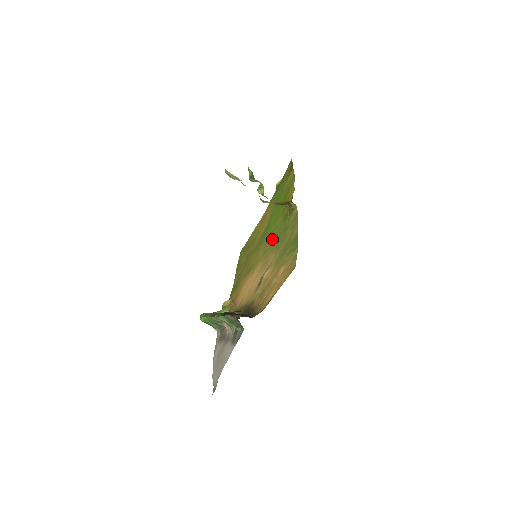
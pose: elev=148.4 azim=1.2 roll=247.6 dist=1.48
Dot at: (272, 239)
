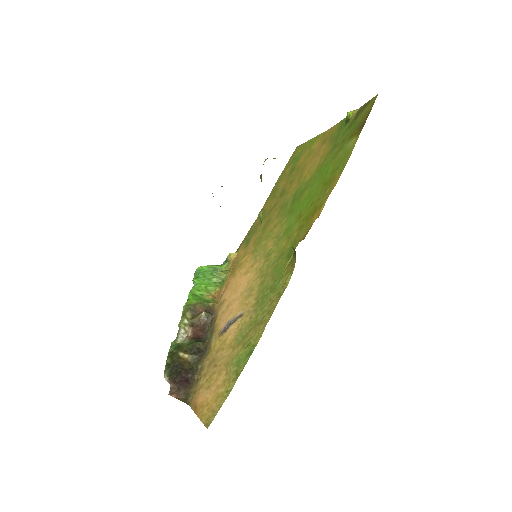
Dot at: (278, 250)
